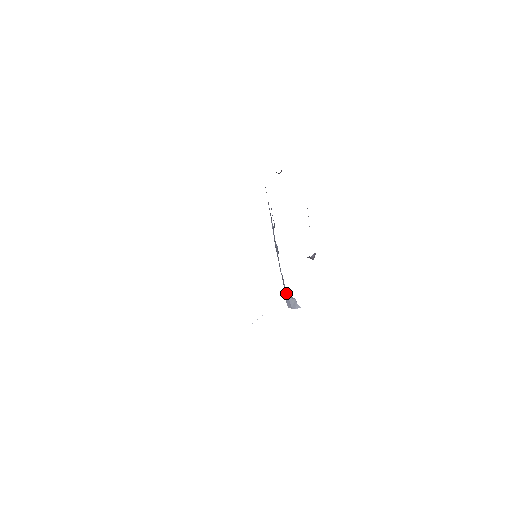
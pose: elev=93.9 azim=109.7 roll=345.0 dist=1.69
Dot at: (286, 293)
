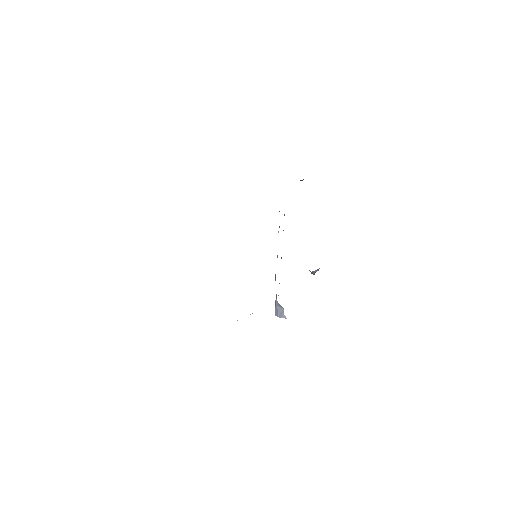
Dot at: (276, 300)
